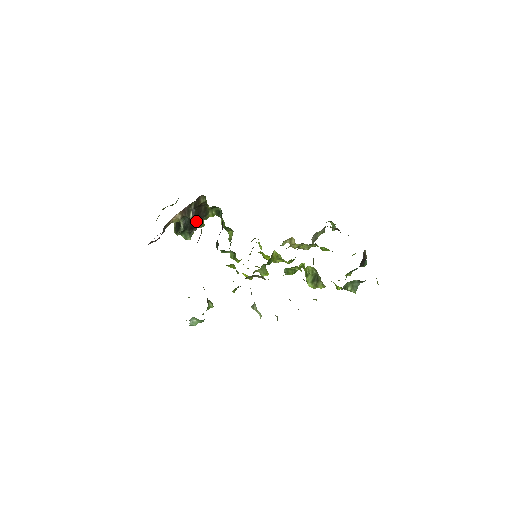
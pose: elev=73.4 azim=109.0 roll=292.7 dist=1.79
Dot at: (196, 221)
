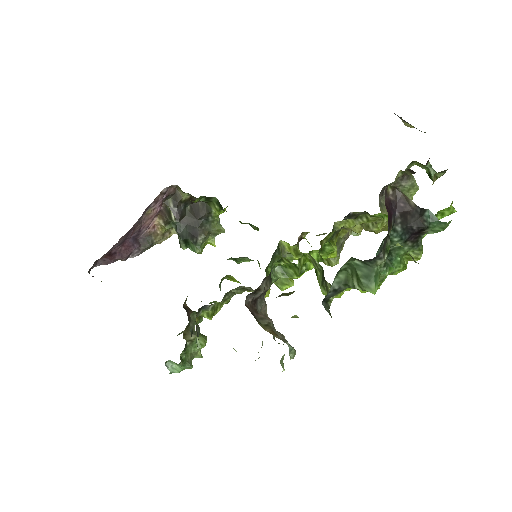
Dot at: (197, 224)
